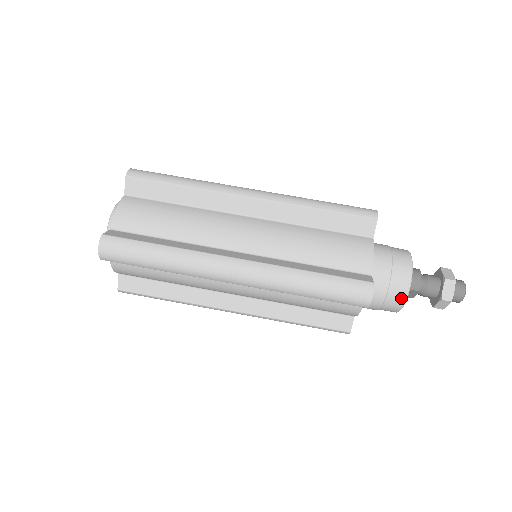
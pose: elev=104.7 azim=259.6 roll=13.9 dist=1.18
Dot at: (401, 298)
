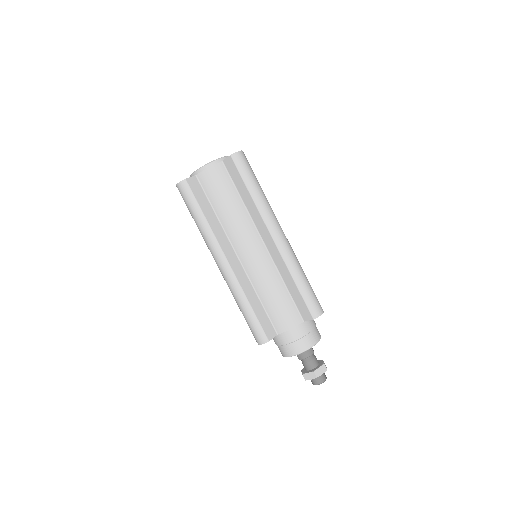
Dot at: (284, 354)
